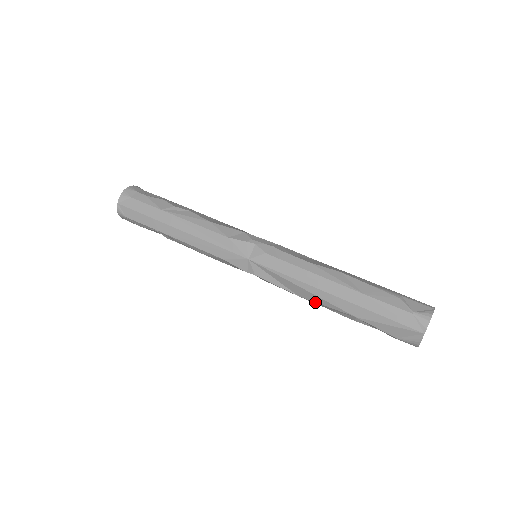
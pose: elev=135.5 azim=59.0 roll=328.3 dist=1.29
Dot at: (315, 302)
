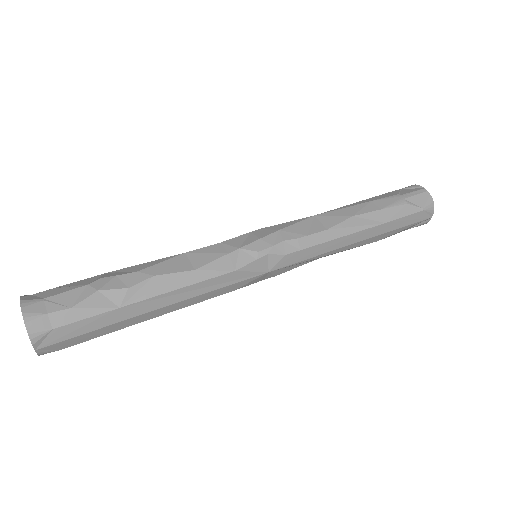
Dot at: occluded
